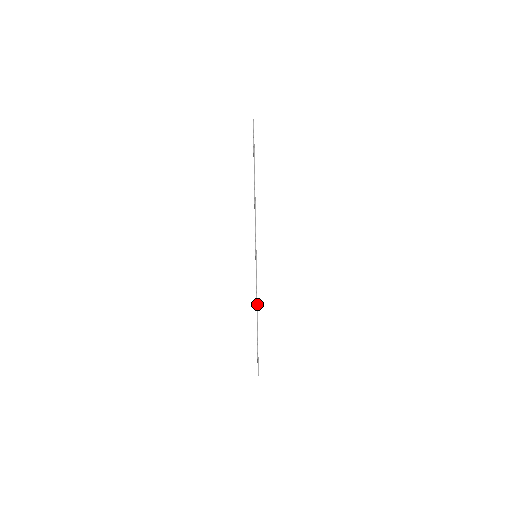
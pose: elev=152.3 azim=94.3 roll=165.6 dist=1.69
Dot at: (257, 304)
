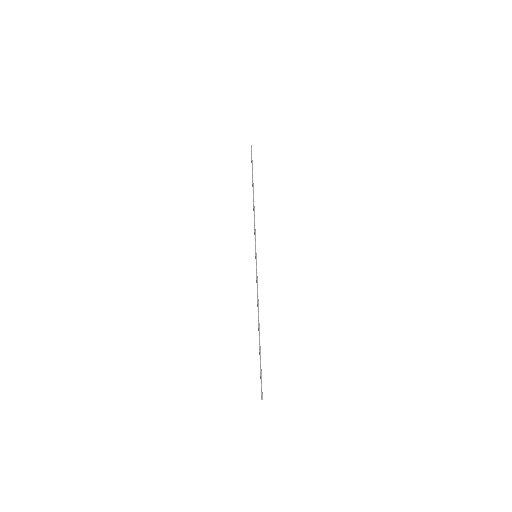
Dot at: (258, 306)
